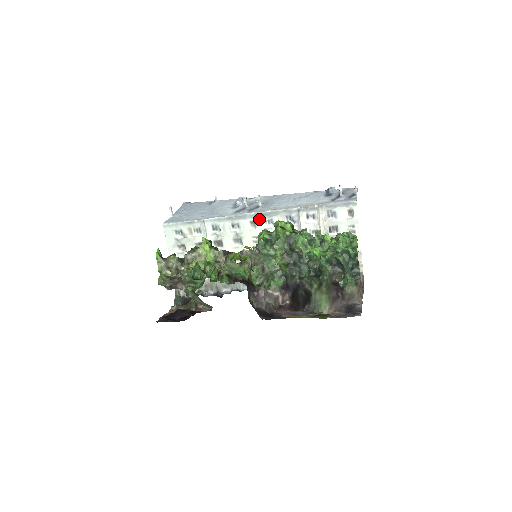
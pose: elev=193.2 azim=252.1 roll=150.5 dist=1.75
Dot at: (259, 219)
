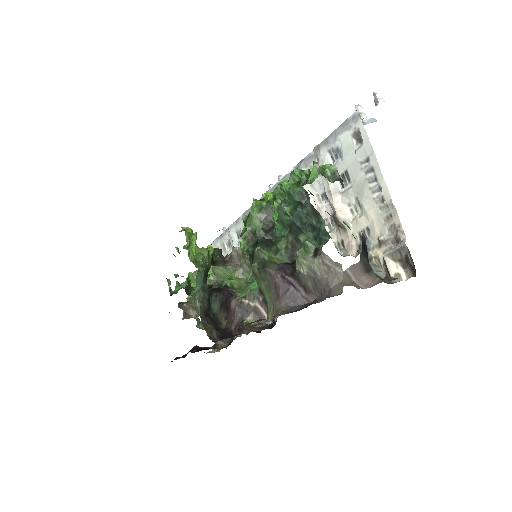
Dot at: occluded
